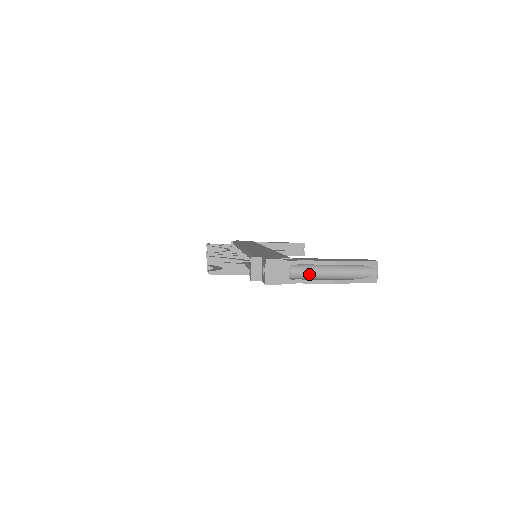
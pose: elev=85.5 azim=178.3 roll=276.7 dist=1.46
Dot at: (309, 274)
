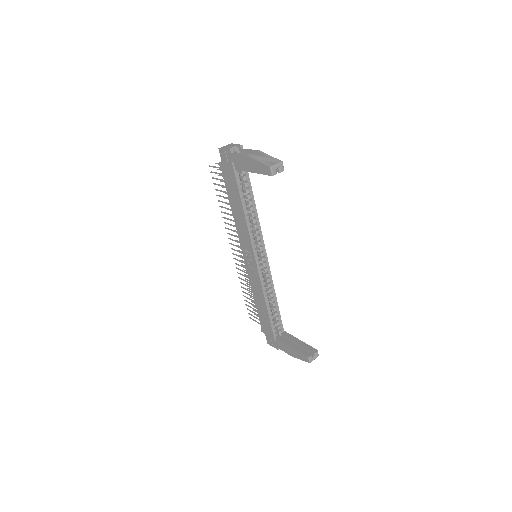
Dot at: occluded
